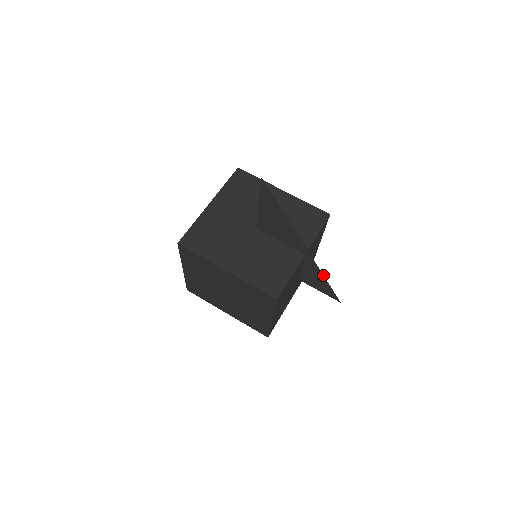
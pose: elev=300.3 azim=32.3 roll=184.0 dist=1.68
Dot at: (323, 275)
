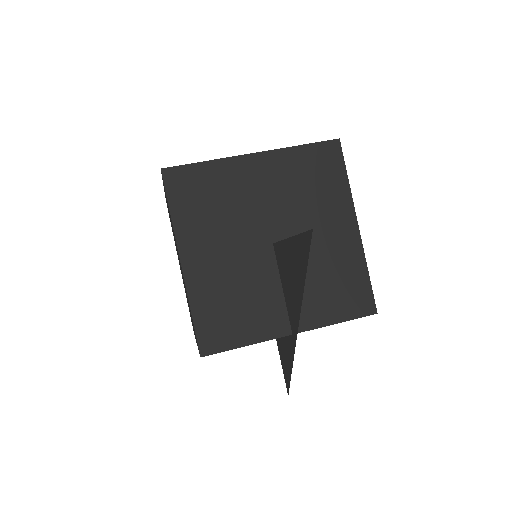
Dot at: (292, 367)
